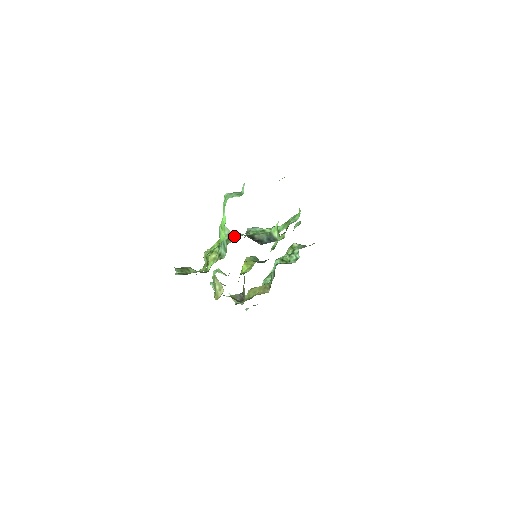
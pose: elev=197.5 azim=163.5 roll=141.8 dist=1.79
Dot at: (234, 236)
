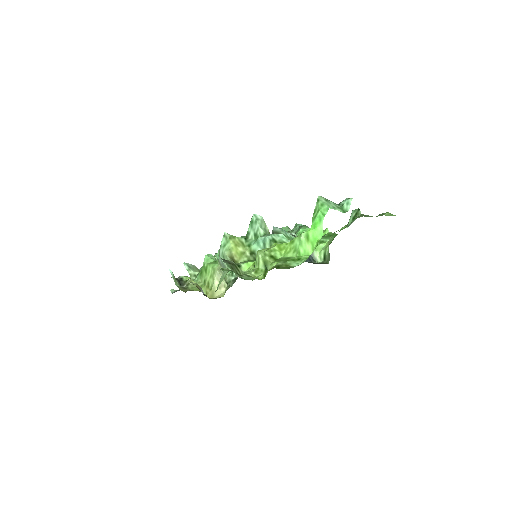
Dot at: (282, 240)
